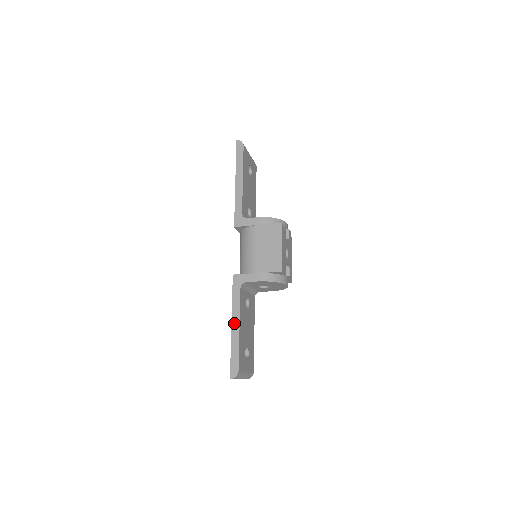
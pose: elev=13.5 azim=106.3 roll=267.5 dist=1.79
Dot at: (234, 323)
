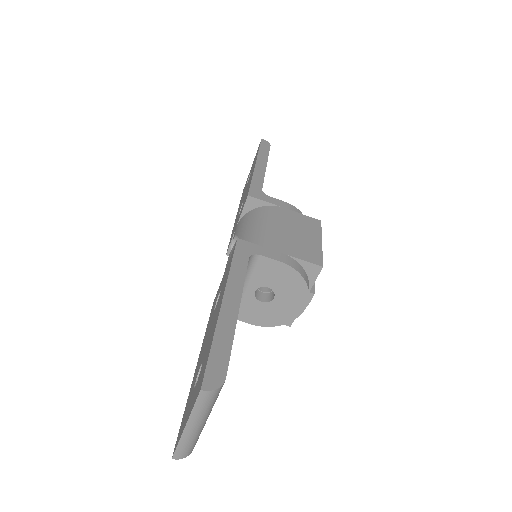
Dot at: (229, 297)
